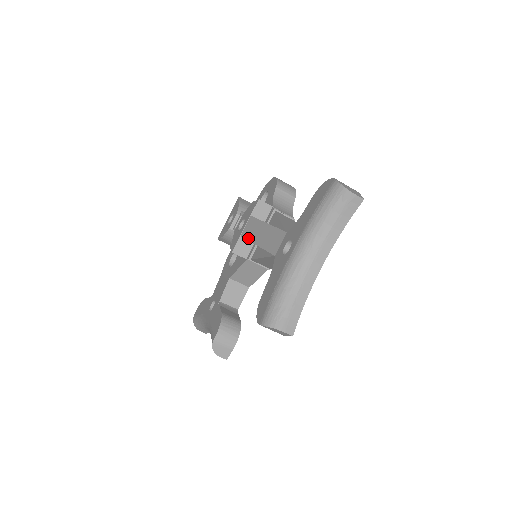
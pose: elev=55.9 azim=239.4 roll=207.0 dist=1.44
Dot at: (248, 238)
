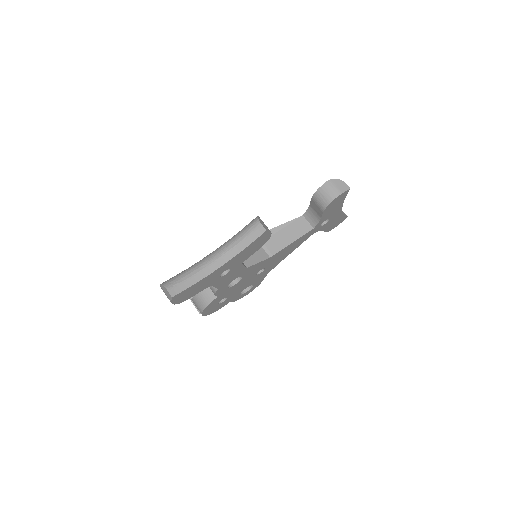
Dot at: occluded
